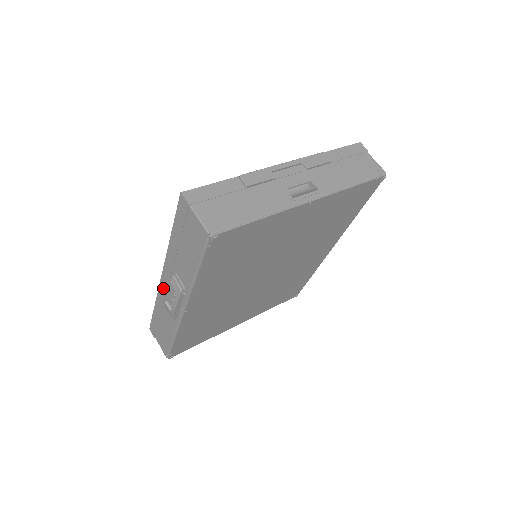
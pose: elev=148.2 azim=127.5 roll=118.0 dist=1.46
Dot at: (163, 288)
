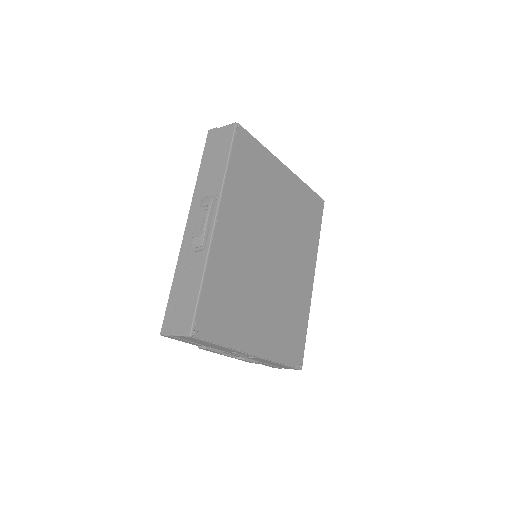
Dot at: (188, 235)
